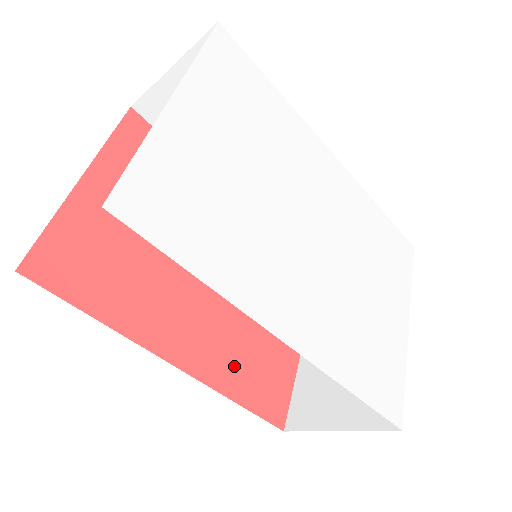
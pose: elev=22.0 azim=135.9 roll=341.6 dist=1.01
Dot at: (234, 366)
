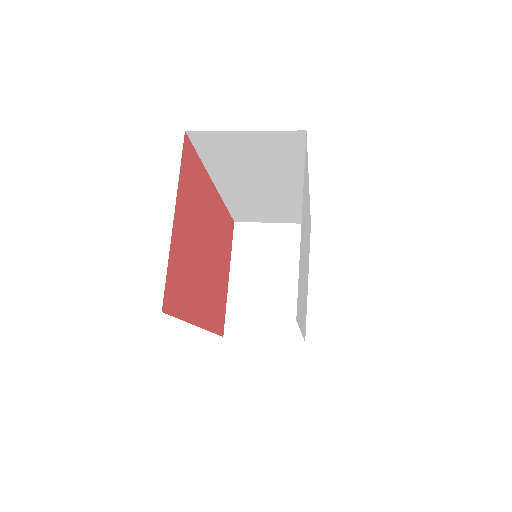
Dot at: (213, 311)
